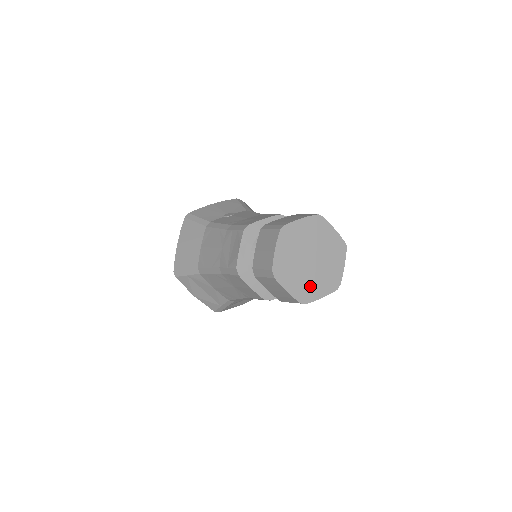
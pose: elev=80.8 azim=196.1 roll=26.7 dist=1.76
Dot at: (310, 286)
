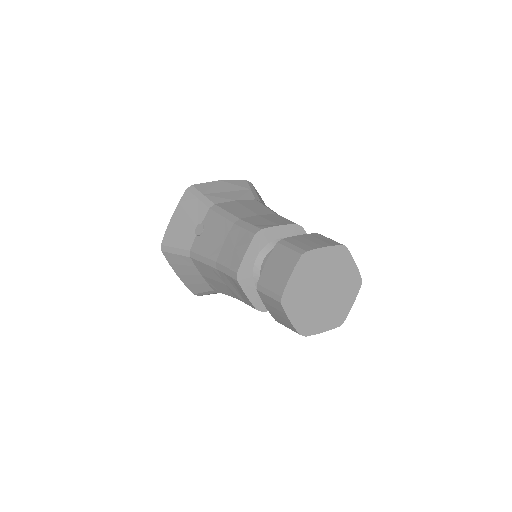
Dot at: (338, 308)
